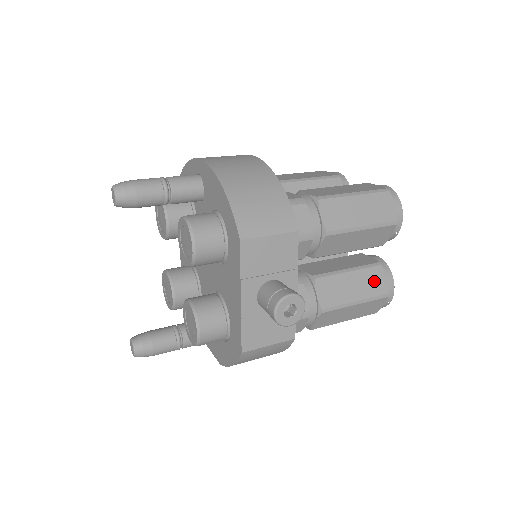
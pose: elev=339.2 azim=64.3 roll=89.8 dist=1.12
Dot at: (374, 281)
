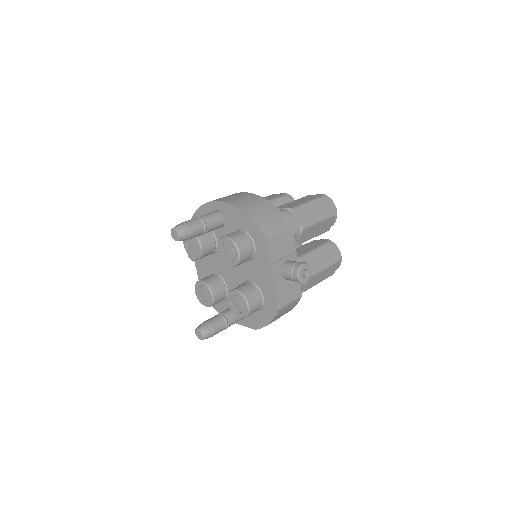
Dot at: (330, 253)
